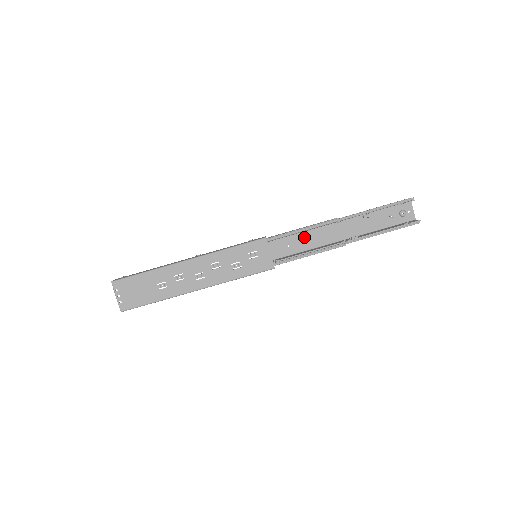
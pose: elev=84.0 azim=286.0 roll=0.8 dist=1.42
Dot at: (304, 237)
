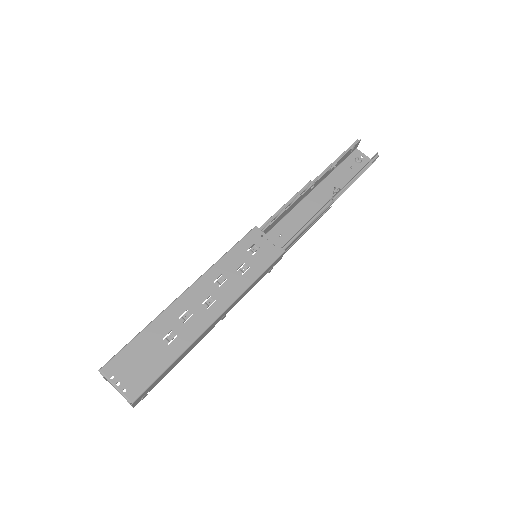
Dot at: (289, 220)
